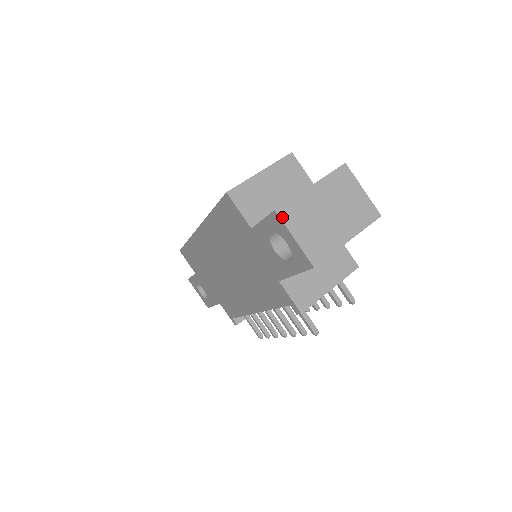
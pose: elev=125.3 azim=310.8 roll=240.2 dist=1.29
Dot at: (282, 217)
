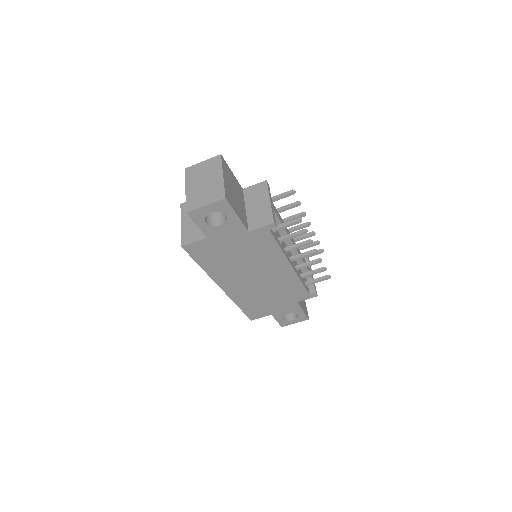
Dot at: (192, 210)
